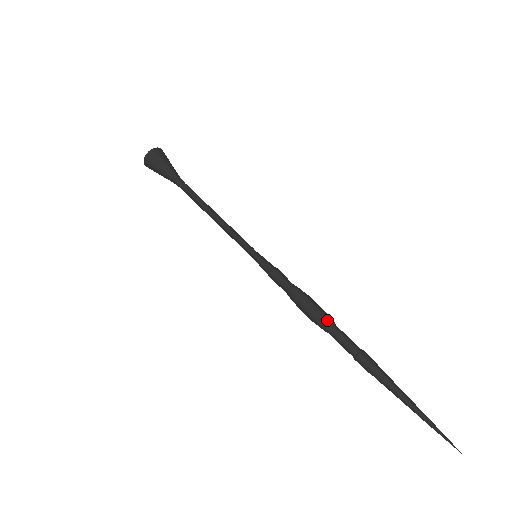
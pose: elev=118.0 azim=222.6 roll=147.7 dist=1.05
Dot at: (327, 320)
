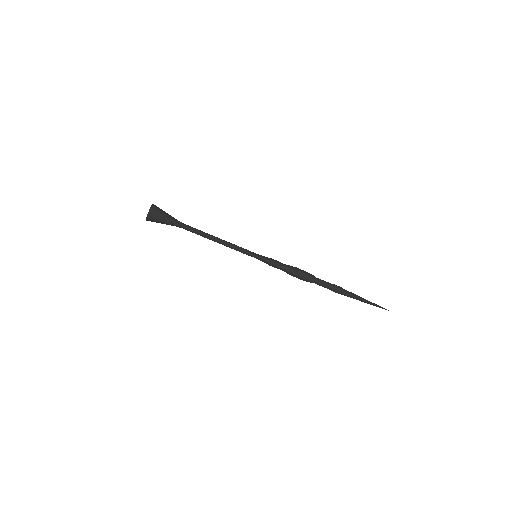
Dot at: (310, 282)
